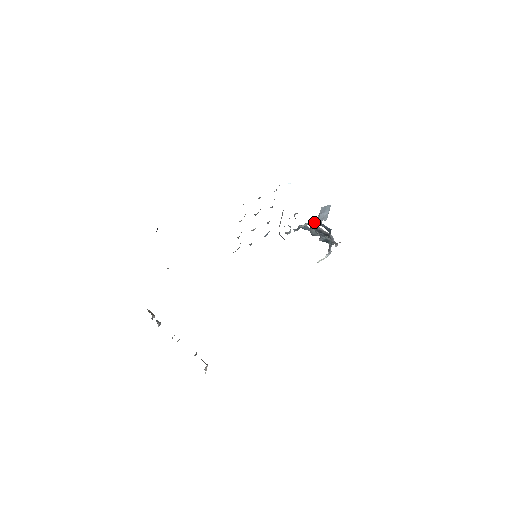
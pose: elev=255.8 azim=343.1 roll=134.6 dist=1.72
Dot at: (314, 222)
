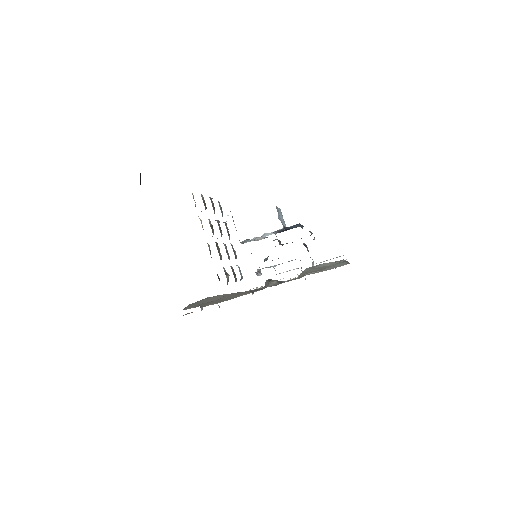
Dot at: occluded
